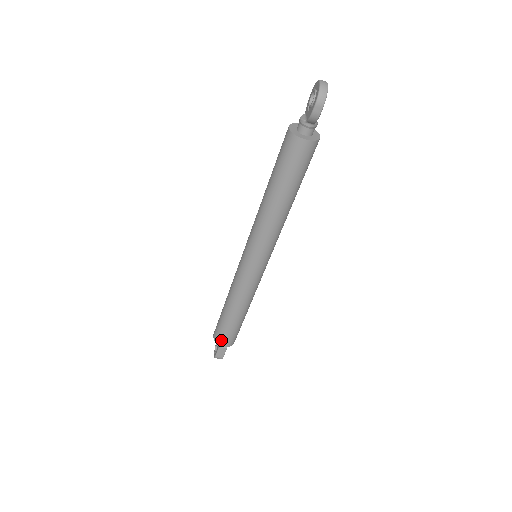
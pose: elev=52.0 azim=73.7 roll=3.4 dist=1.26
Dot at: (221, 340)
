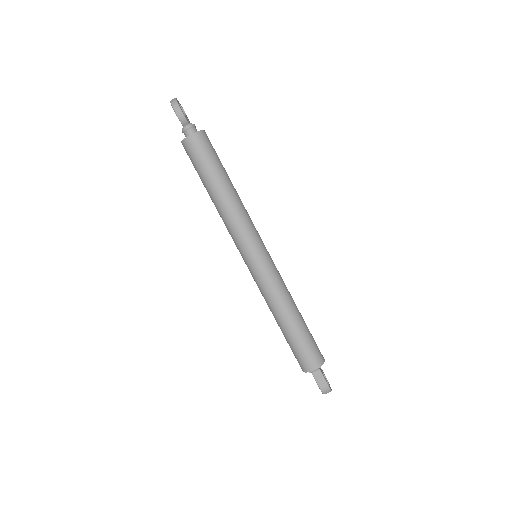
Dot at: (306, 364)
